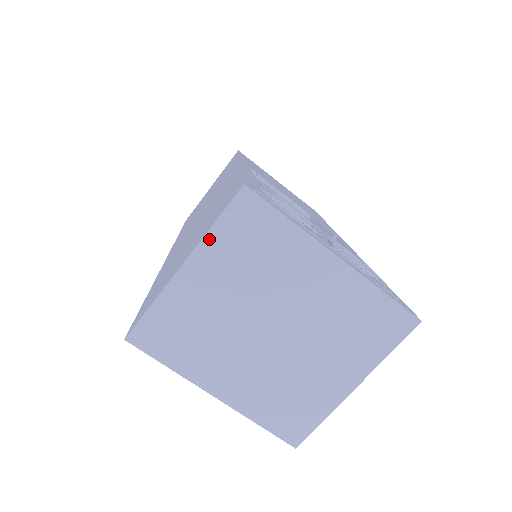
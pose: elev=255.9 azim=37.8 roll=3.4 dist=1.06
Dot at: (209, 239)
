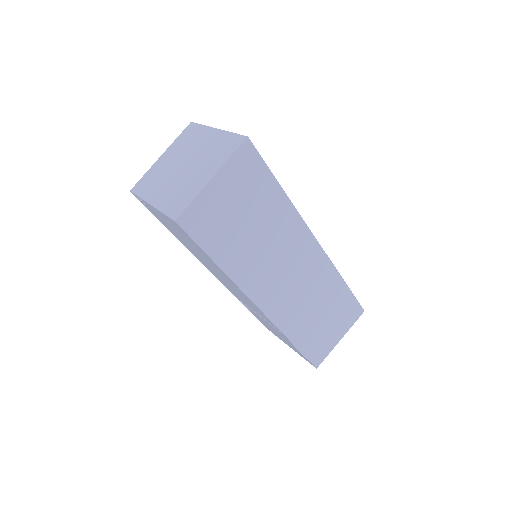
Dot at: (174, 143)
